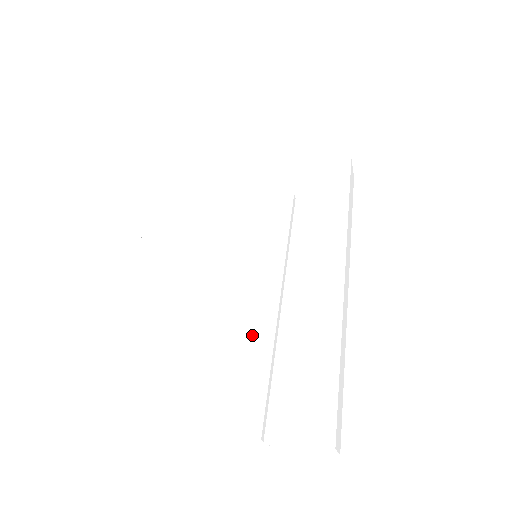
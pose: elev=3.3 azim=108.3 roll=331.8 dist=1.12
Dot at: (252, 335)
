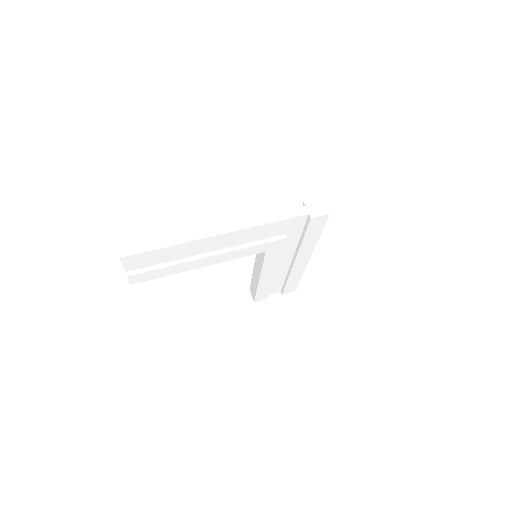
Dot at: (262, 284)
